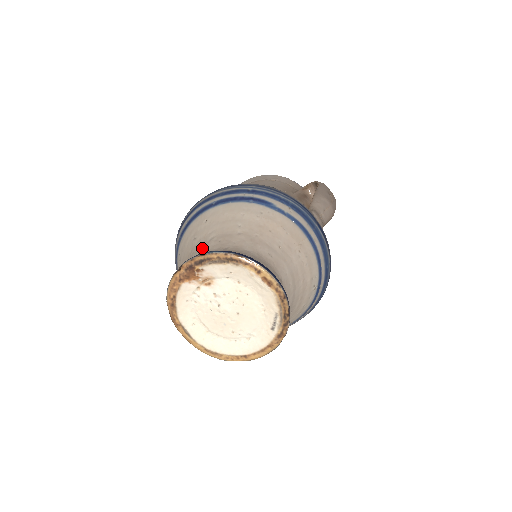
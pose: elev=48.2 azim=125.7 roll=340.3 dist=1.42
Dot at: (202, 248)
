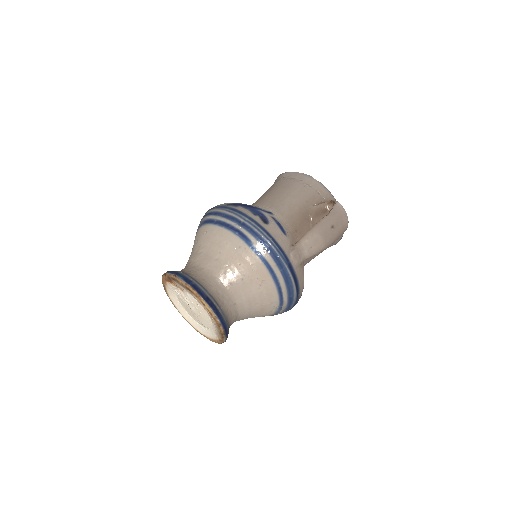
Dot at: (194, 256)
